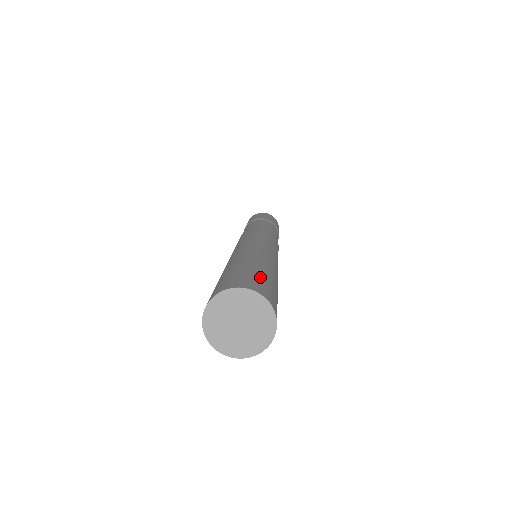
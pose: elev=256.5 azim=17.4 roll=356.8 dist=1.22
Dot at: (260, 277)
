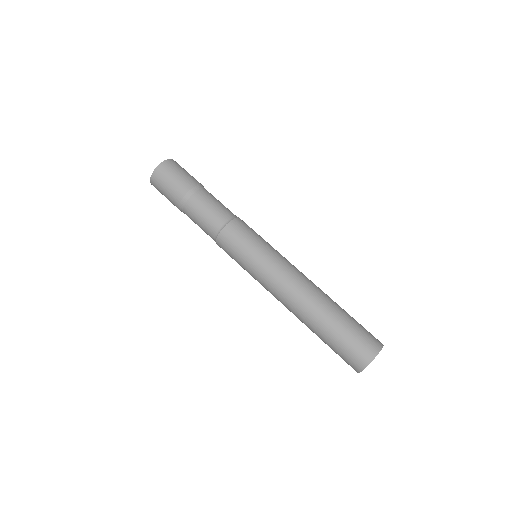
Dot at: (356, 333)
